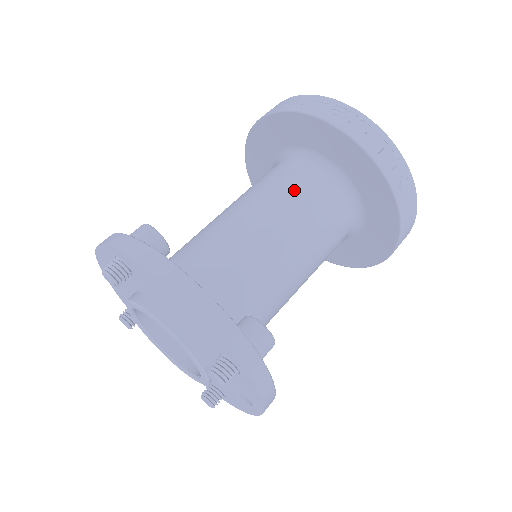
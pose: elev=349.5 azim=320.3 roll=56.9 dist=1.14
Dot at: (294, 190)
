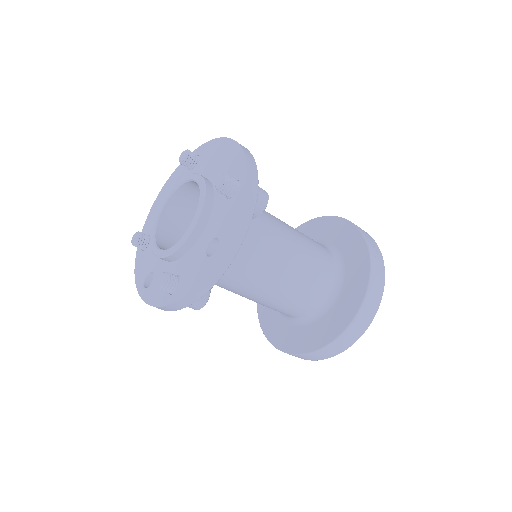
Dot at: occluded
